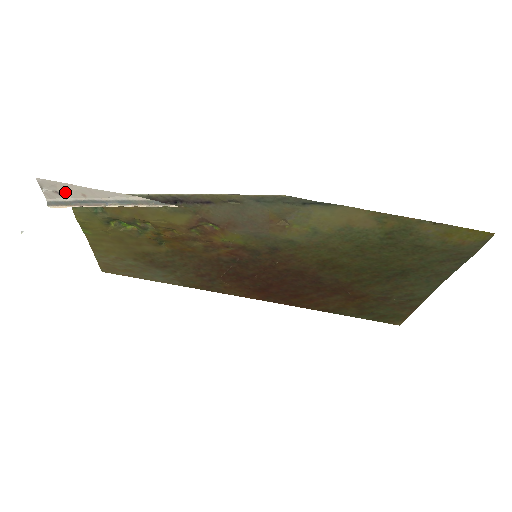
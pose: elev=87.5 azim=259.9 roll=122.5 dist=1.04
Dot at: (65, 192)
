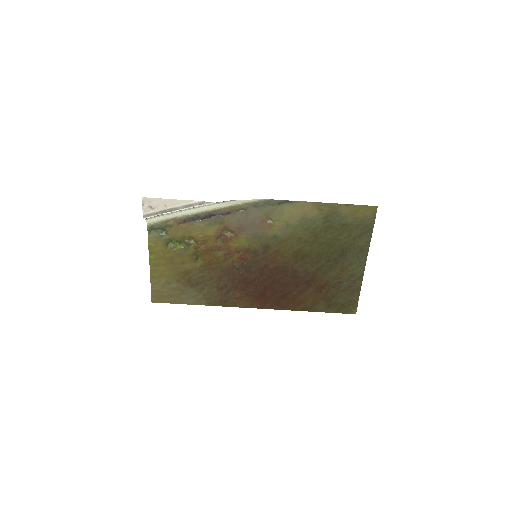
Dot at: (155, 206)
